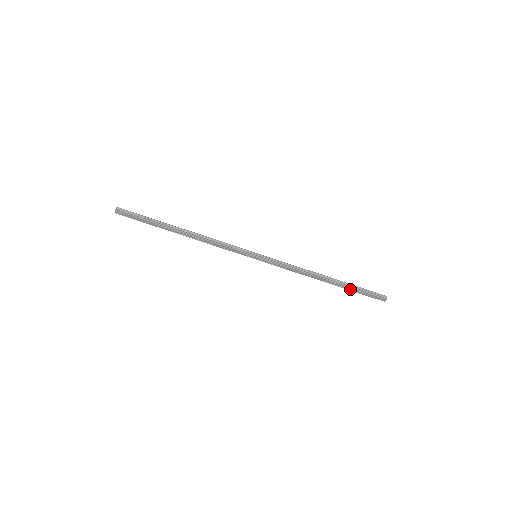
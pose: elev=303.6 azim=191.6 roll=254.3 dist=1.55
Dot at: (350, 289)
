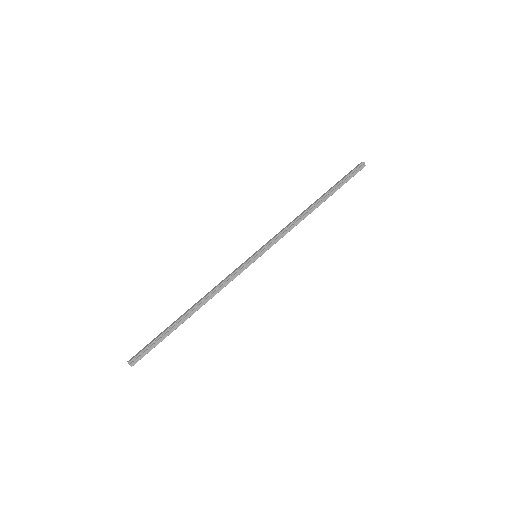
Dot at: (336, 190)
